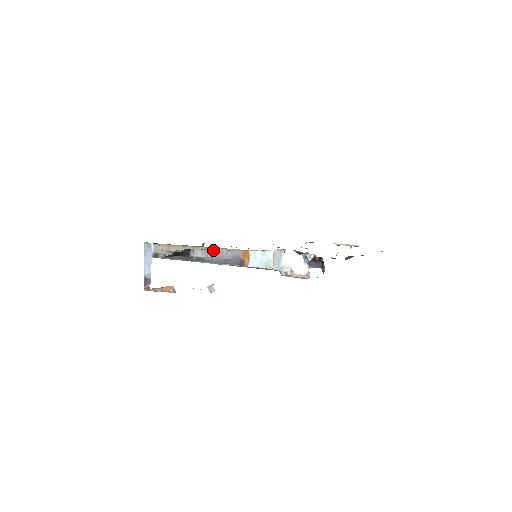
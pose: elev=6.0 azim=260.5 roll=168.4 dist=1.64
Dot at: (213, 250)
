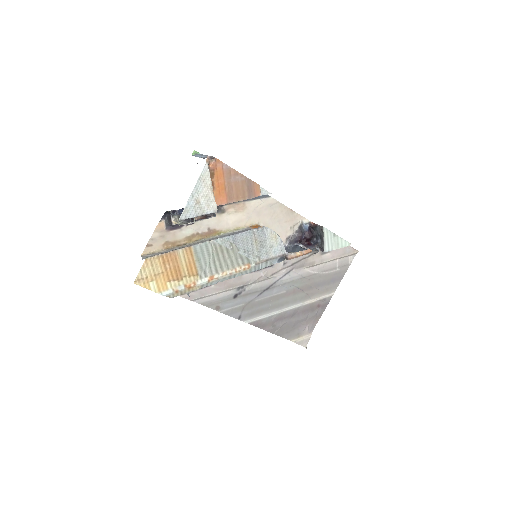
Dot at: (221, 236)
